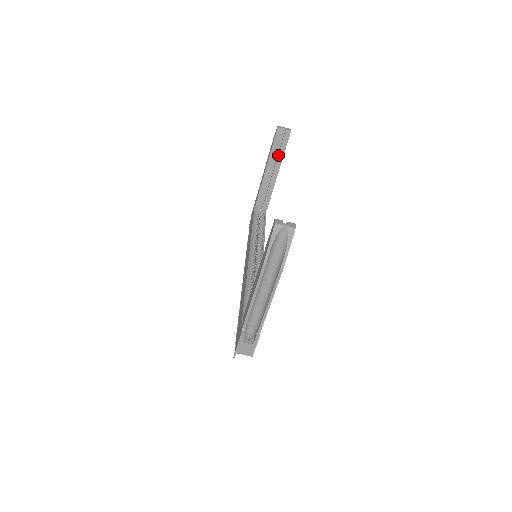
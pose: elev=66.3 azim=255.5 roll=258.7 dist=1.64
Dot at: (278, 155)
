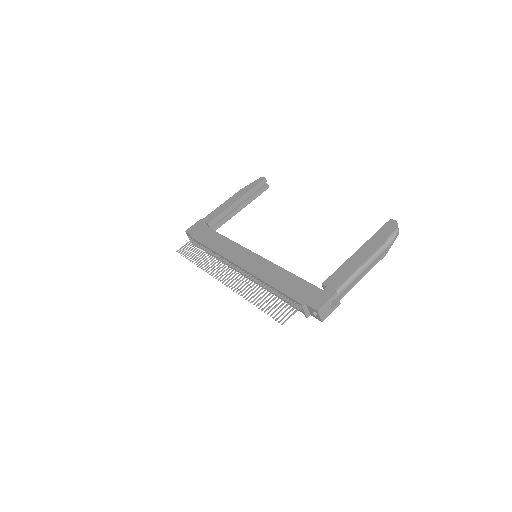
Dot at: (252, 196)
